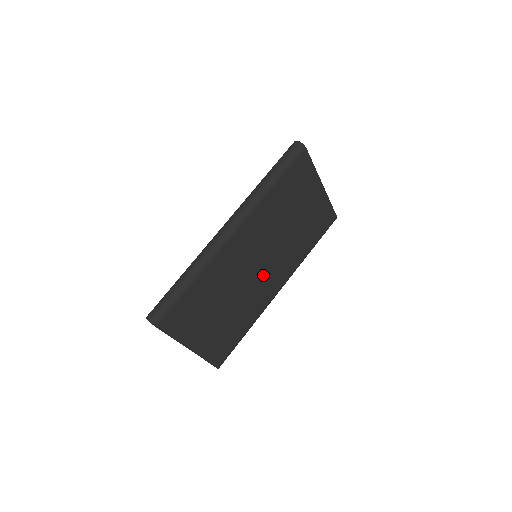
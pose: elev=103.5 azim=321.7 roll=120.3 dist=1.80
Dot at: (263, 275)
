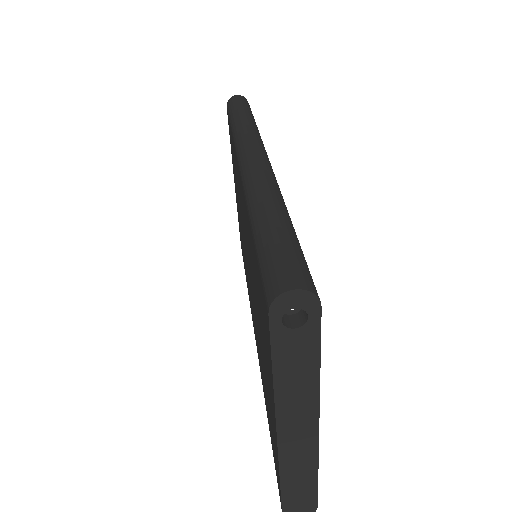
Dot at: occluded
